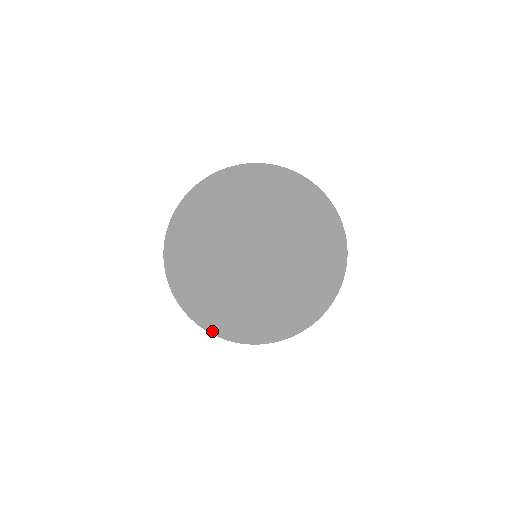
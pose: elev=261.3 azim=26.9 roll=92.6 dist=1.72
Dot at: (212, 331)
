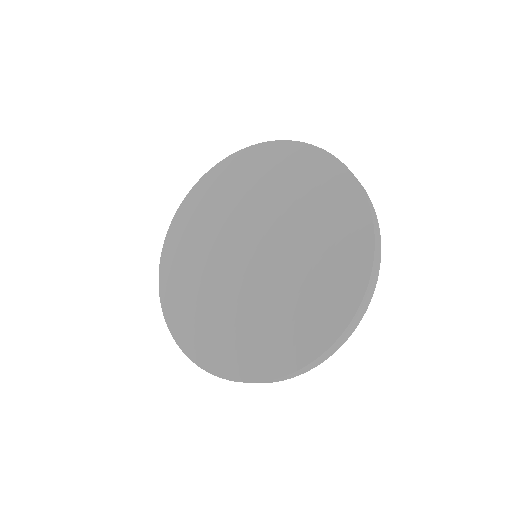
Dot at: (284, 371)
